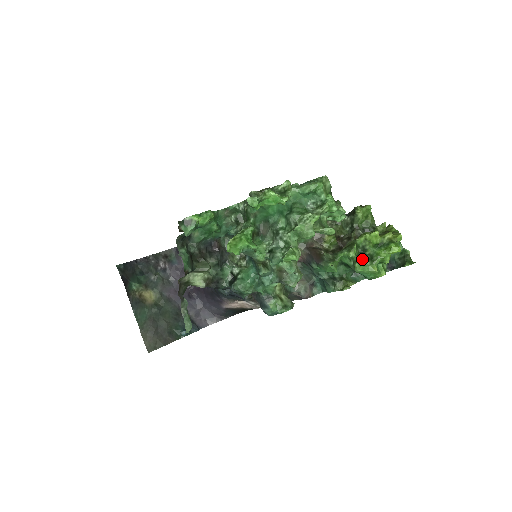
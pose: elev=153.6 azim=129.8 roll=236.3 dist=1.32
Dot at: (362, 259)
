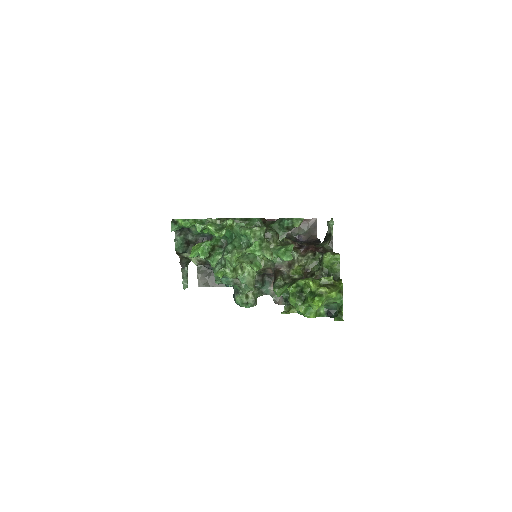
Dot at: (294, 298)
